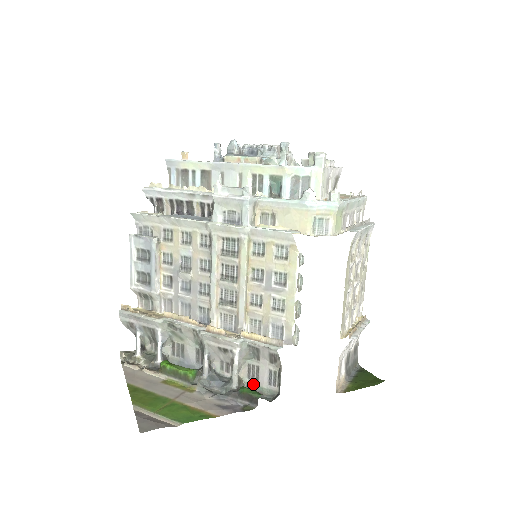
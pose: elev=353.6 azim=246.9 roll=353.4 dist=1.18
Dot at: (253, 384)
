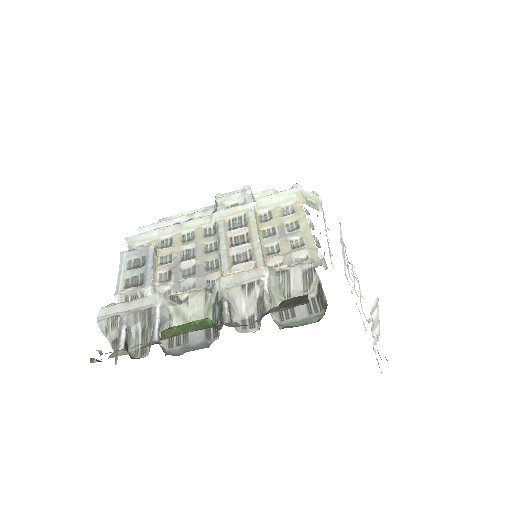
Dot at: (290, 323)
